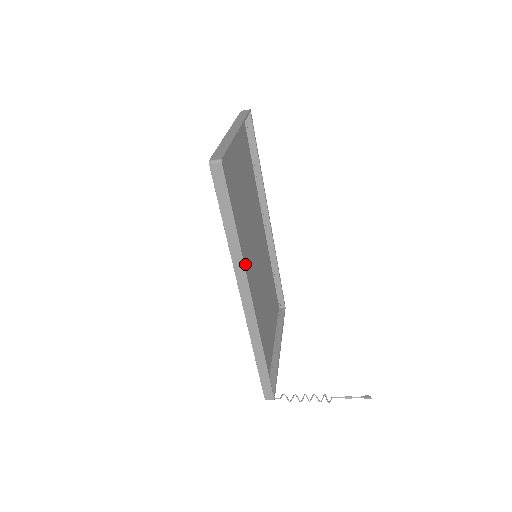
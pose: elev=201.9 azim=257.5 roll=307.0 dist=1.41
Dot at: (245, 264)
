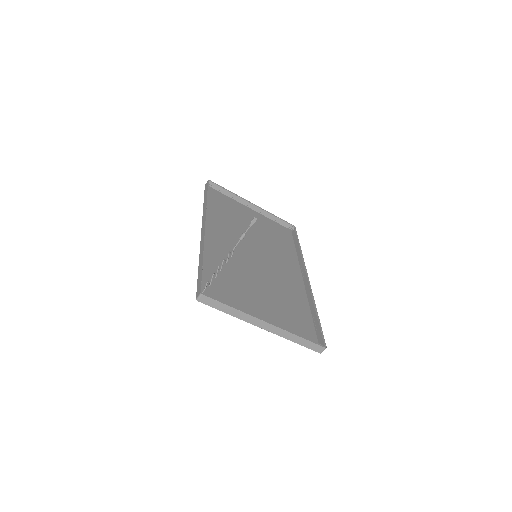
Dot at: (226, 235)
